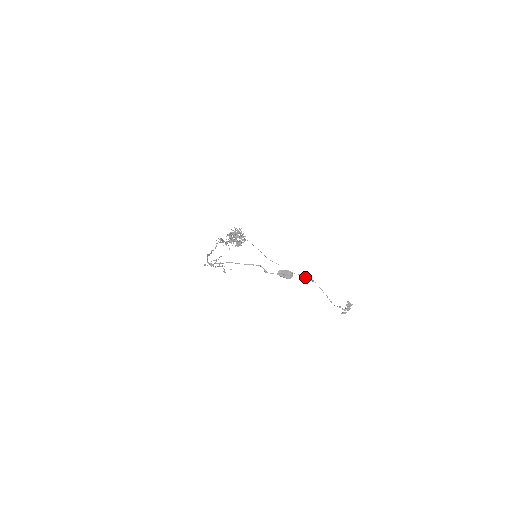
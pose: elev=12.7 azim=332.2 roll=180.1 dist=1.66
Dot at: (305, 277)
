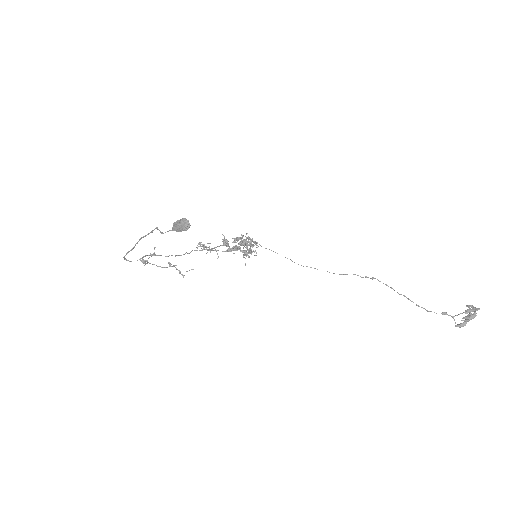
Dot at: occluded
